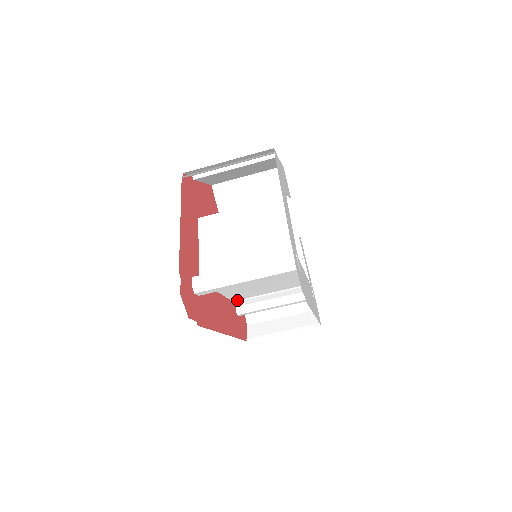
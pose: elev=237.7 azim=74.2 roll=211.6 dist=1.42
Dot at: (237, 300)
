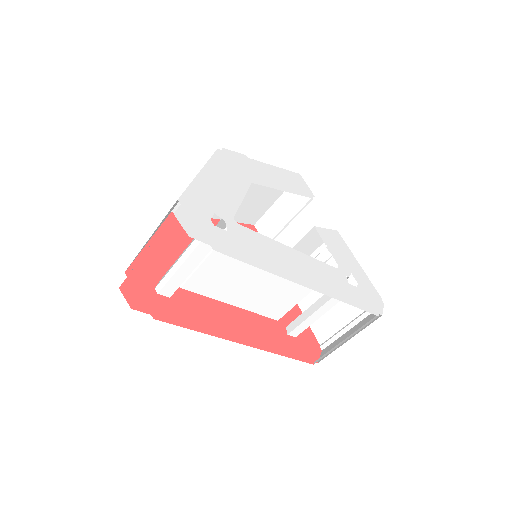
Dot at: occluded
